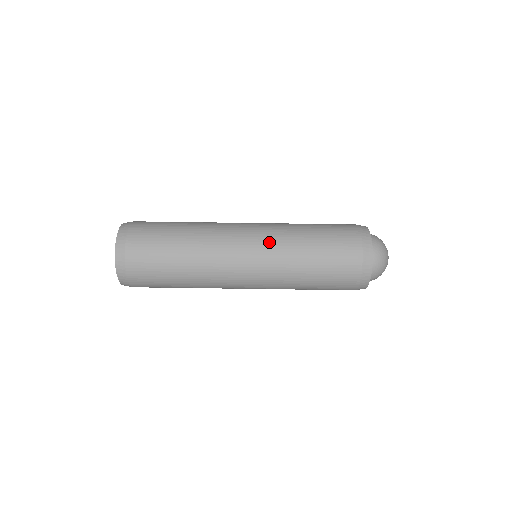
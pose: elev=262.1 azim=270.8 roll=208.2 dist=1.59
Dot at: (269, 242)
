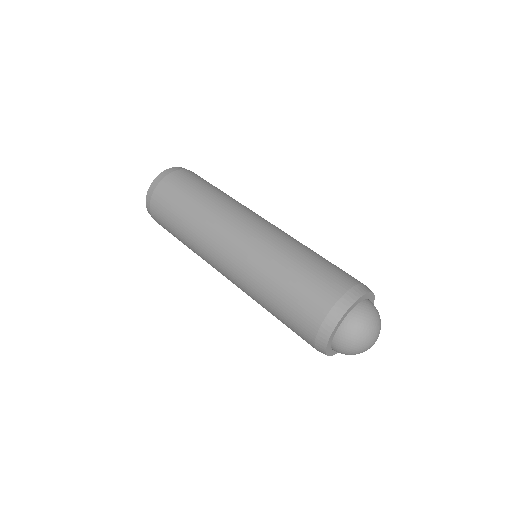
Dot at: occluded
